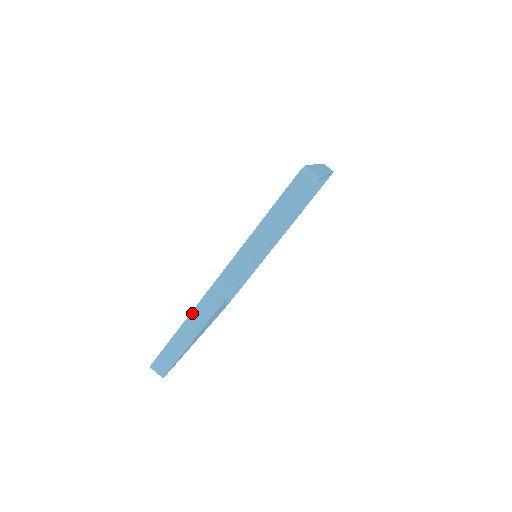
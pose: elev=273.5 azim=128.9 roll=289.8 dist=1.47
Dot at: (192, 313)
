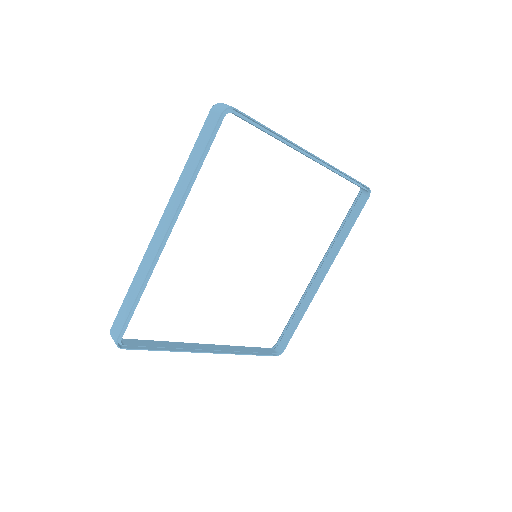
Dot at: occluded
